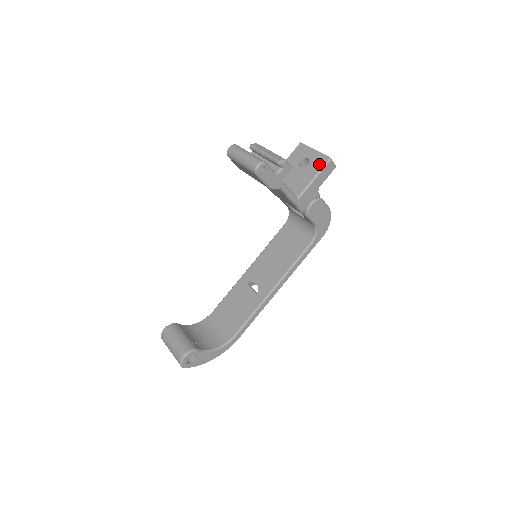
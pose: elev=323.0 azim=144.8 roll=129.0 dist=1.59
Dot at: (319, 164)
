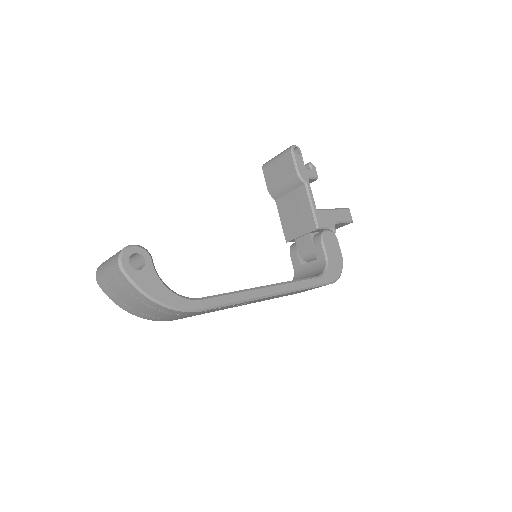
Dot at: occluded
